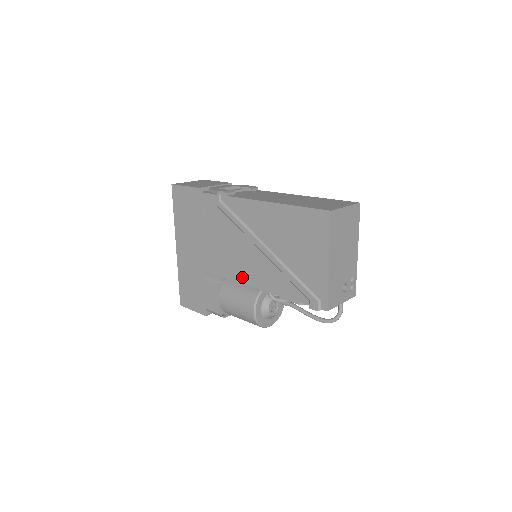
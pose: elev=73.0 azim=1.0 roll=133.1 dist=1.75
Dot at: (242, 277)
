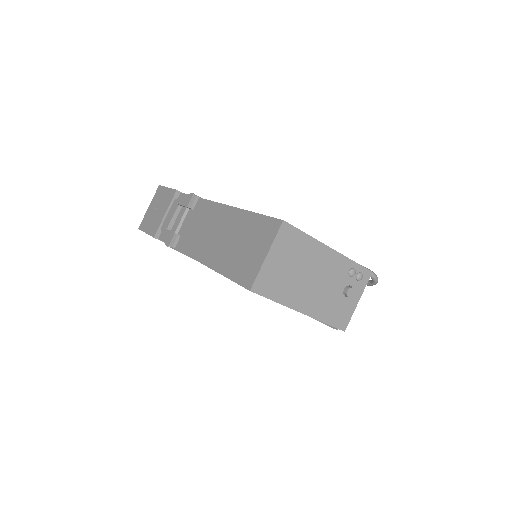
Dot at: occluded
